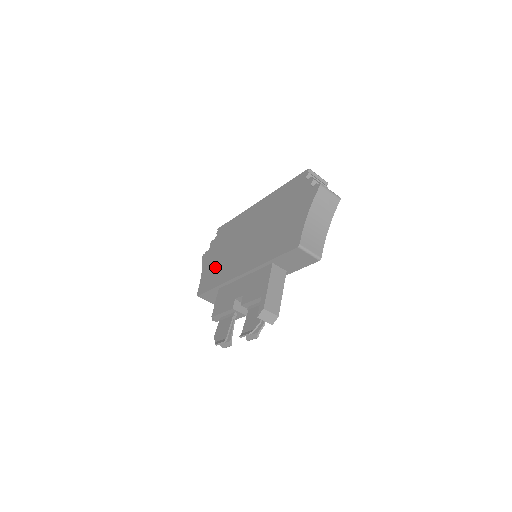
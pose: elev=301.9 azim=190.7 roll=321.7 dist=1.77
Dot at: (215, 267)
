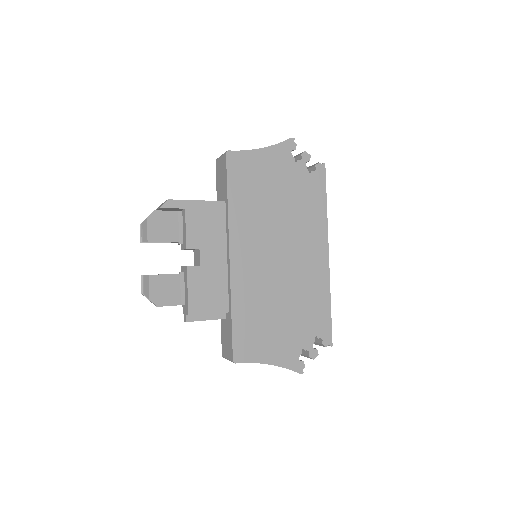
Dot at: occluded
